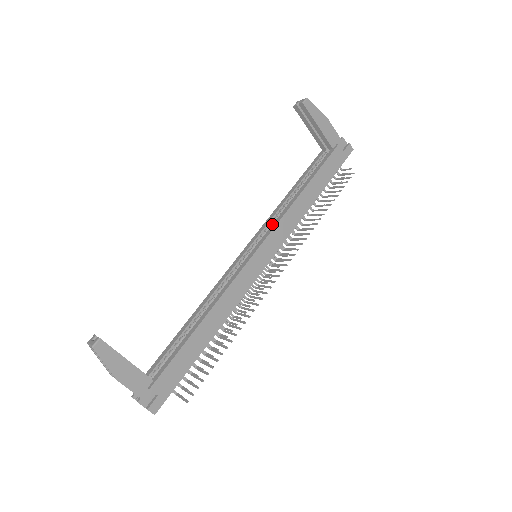
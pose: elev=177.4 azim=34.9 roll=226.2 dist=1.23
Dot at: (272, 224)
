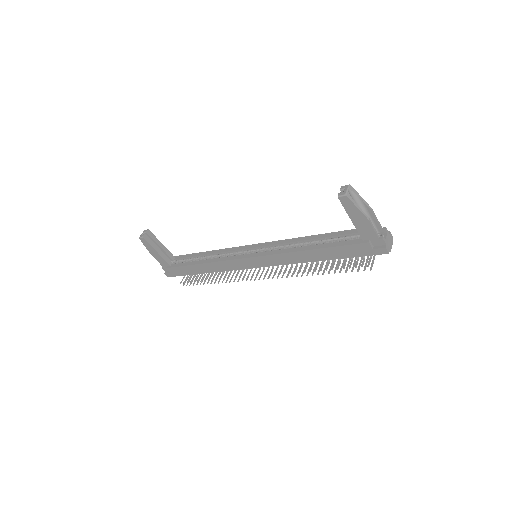
Dot at: (279, 247)
